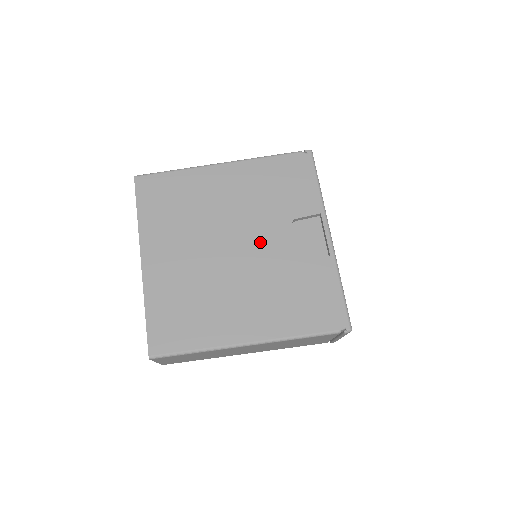
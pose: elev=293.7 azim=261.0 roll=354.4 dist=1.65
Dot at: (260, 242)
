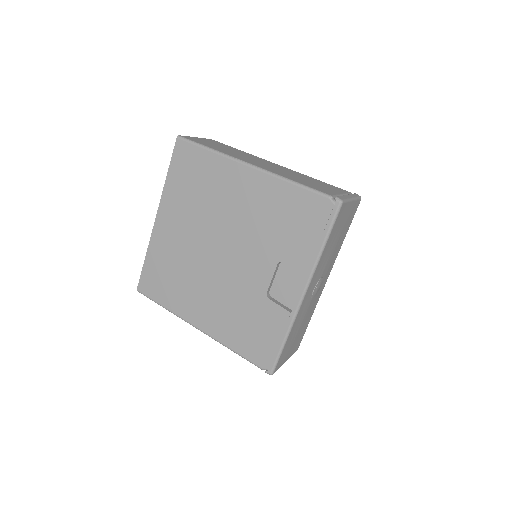
Dot at: (243, 262)
